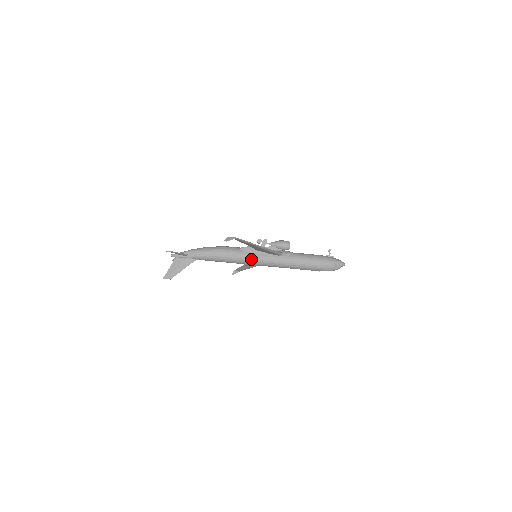
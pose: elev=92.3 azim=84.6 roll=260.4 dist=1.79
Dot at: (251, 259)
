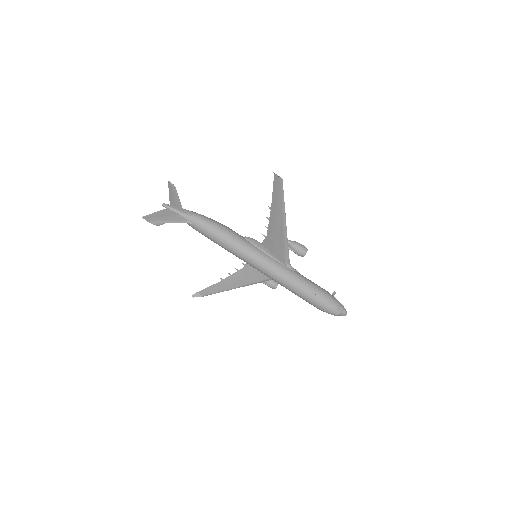
Dot at: (253, 252)
